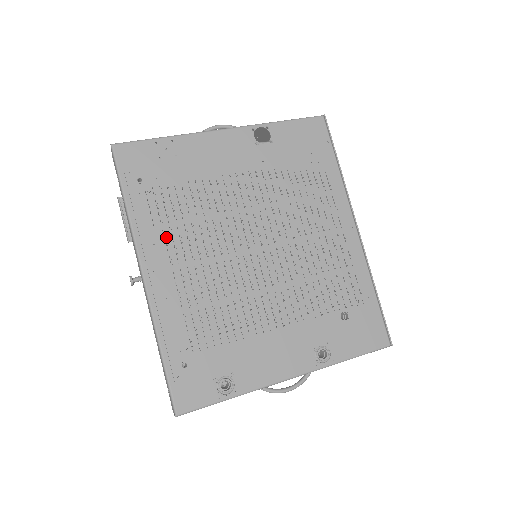
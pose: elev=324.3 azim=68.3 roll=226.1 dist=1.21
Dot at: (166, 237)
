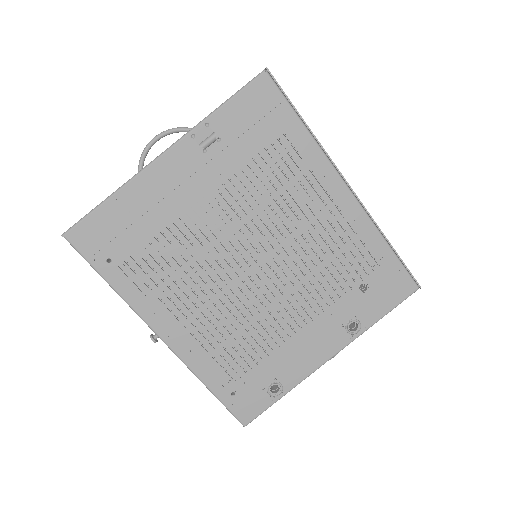
Dot at: (162, 300)
